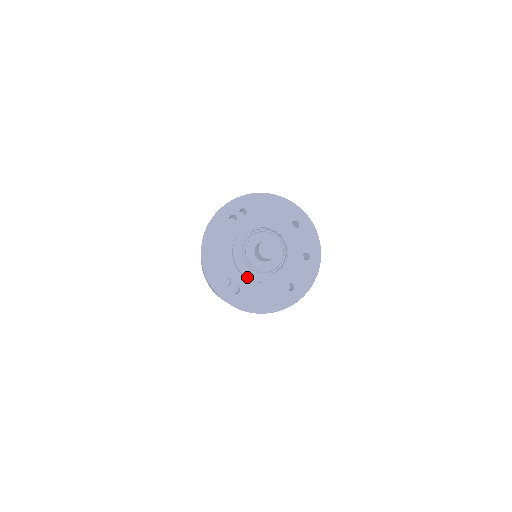
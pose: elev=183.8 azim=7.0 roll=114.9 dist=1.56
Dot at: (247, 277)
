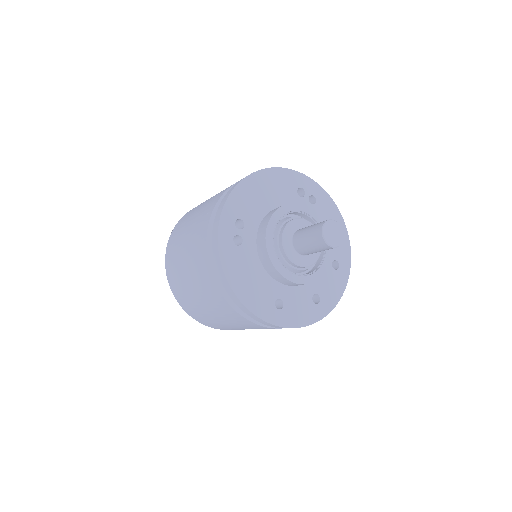
Dot at: (266, 240)
